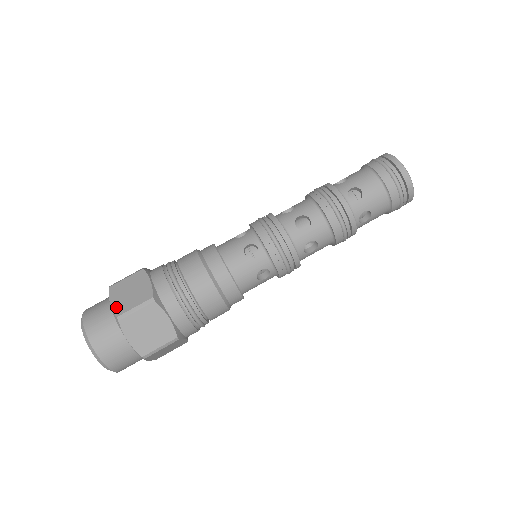
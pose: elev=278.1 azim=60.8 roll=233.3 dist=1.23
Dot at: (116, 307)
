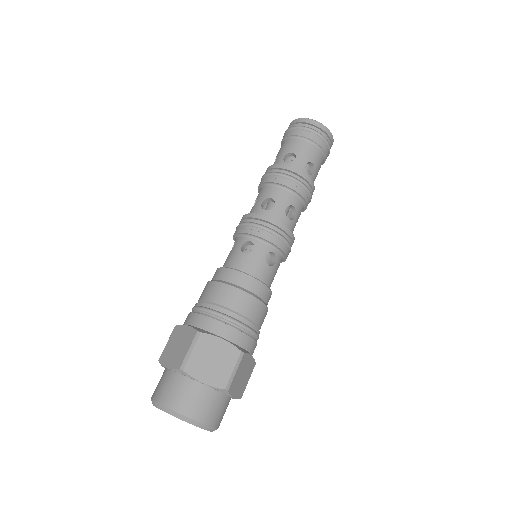
Dot at: (214, 382)
